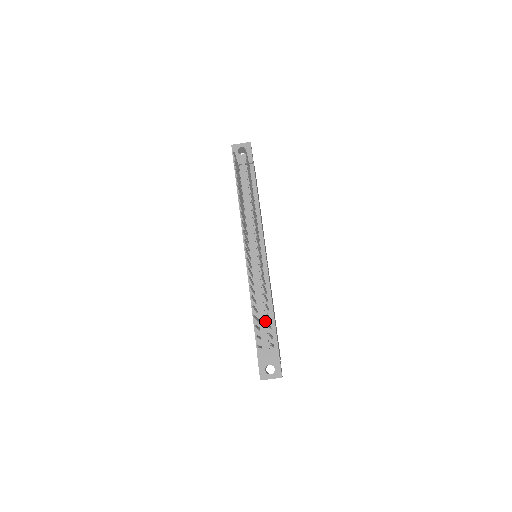
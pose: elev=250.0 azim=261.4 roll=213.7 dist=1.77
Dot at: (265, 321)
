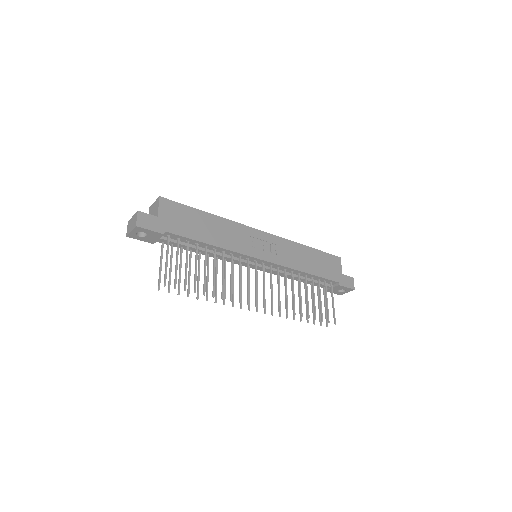
Dot at: (311, 282)
